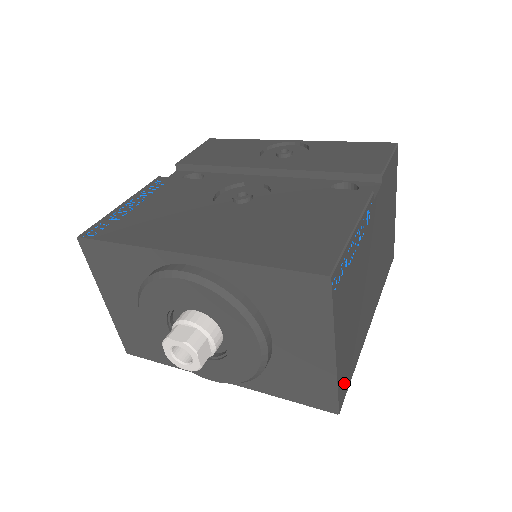
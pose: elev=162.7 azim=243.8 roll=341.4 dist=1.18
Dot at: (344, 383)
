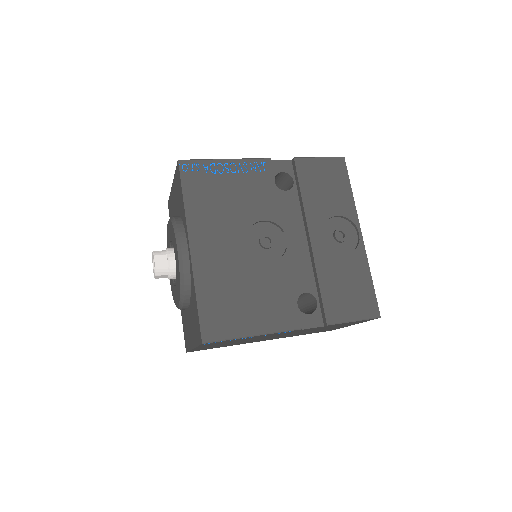
Dot at: occluded
